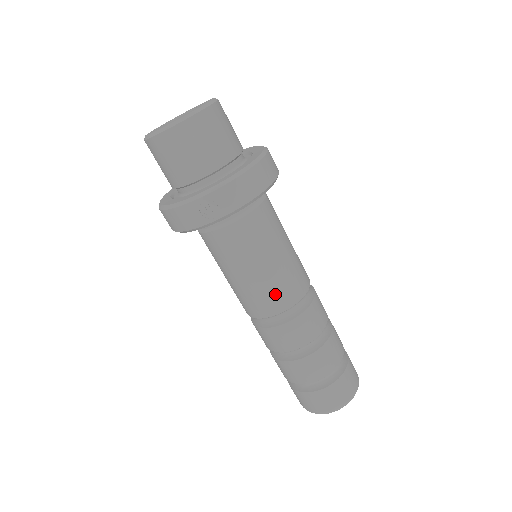
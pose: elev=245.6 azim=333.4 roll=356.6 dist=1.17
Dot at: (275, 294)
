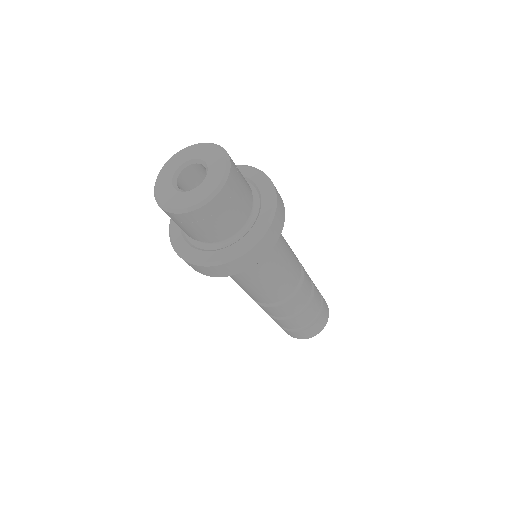
Dot at: (248, 293)
